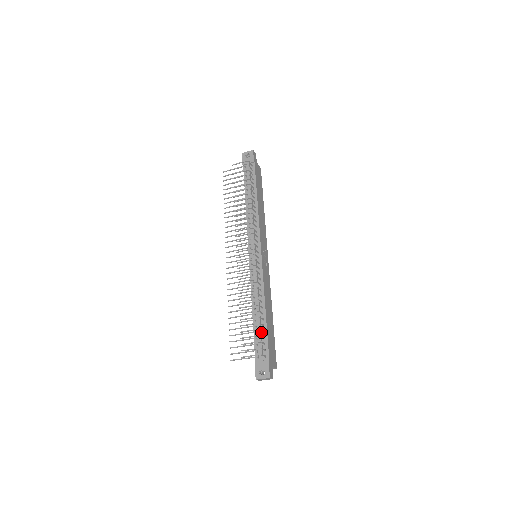
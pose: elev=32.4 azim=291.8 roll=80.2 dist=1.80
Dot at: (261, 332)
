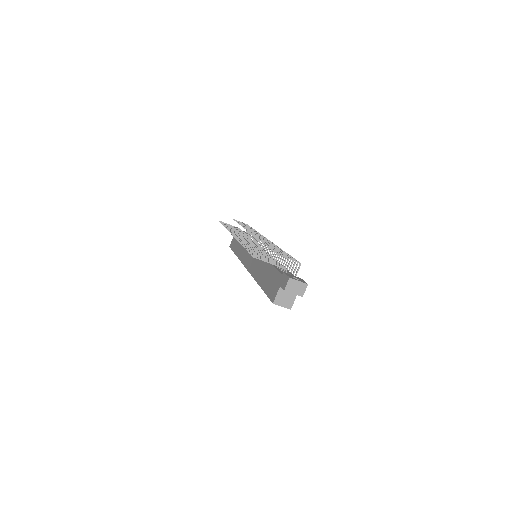
Dot at: occluded
